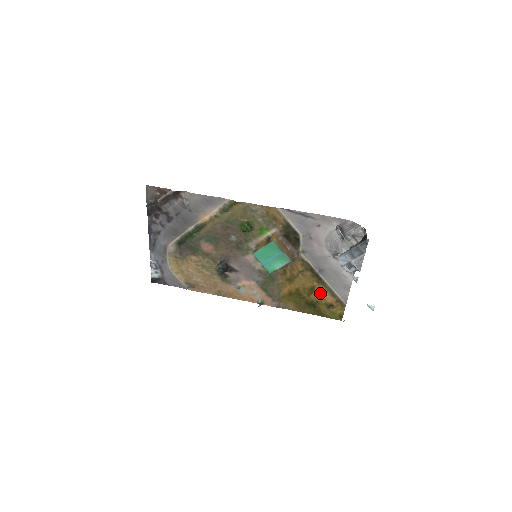
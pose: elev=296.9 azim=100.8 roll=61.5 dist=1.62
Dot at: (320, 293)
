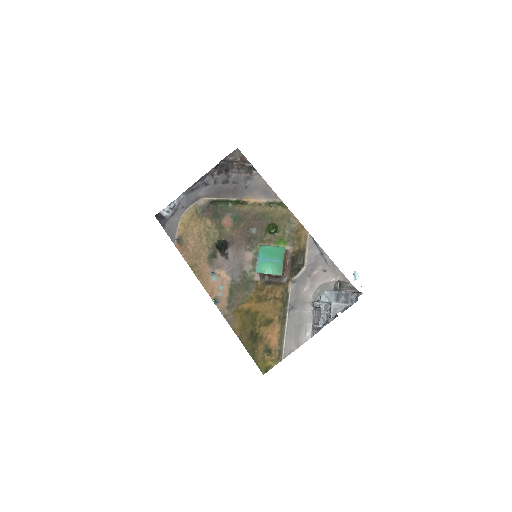
Dot at: (272, 331)
